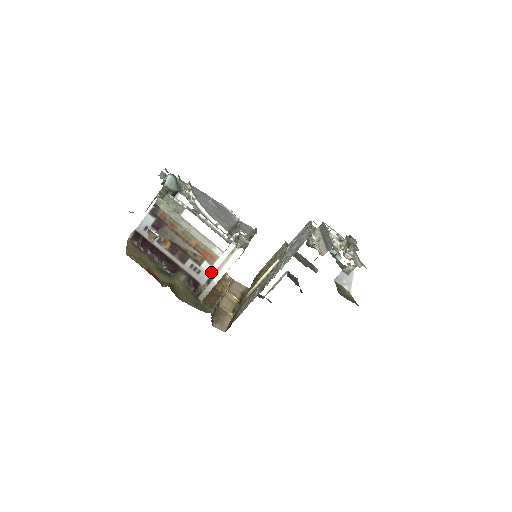
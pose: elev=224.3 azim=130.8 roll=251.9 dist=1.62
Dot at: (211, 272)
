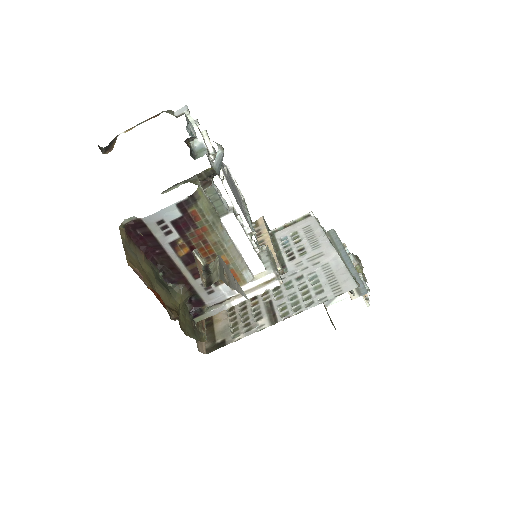
Dot at: (227, 296)
